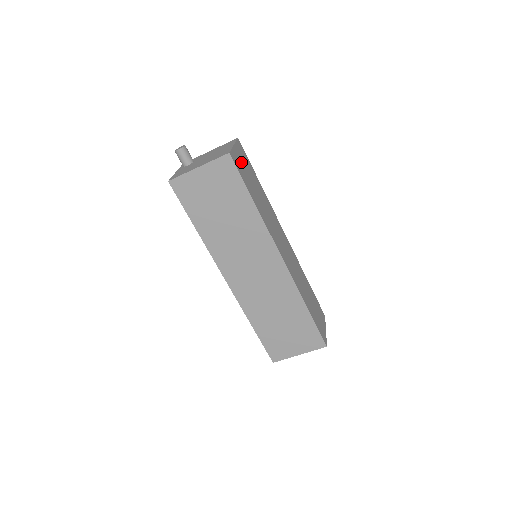
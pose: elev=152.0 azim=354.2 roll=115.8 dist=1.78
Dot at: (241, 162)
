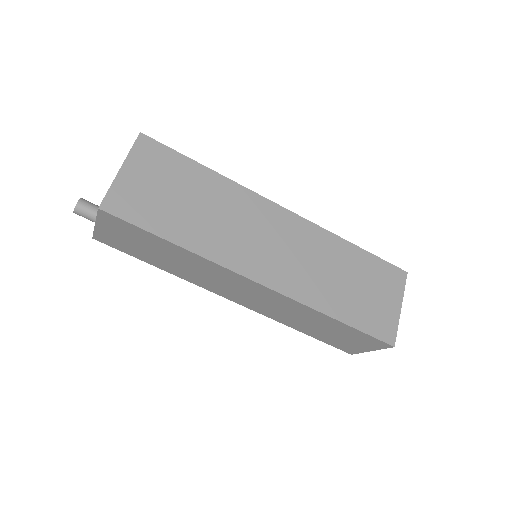
Dot at: occluded
